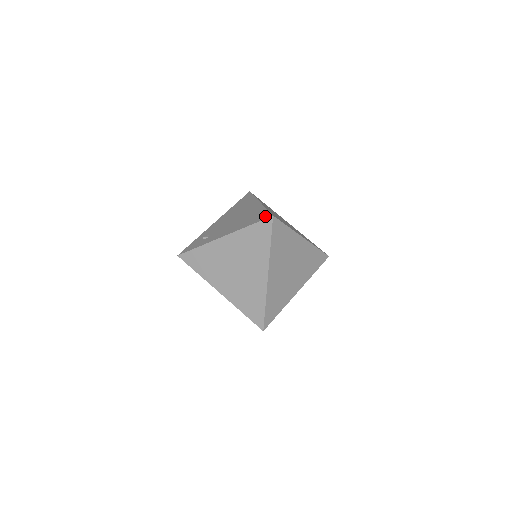
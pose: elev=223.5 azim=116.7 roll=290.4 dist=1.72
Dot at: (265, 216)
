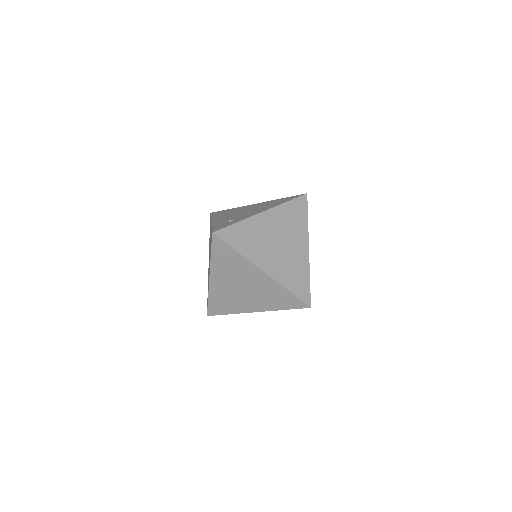
Dot at: (296, 196)
